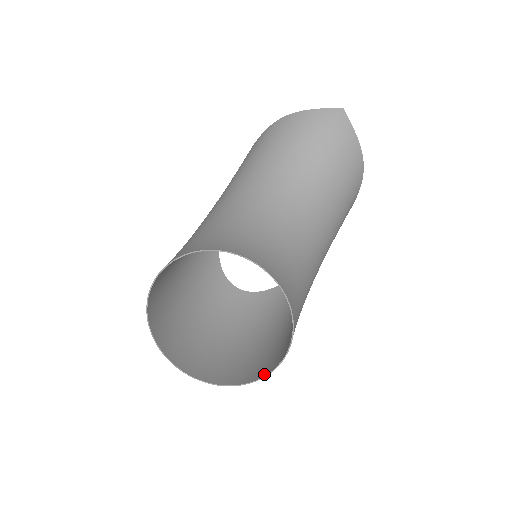
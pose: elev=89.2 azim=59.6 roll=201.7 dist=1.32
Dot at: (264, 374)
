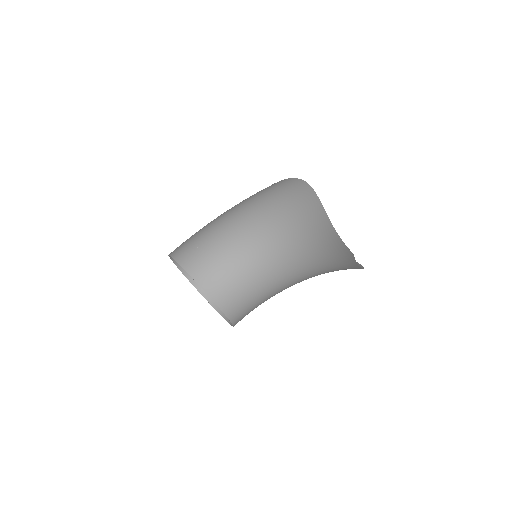
Dot at: (222, 313)
